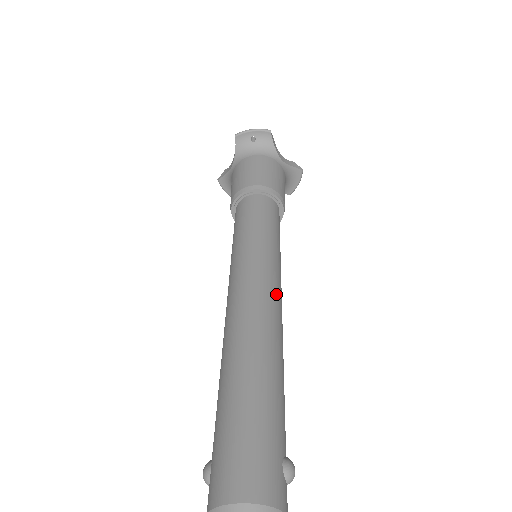
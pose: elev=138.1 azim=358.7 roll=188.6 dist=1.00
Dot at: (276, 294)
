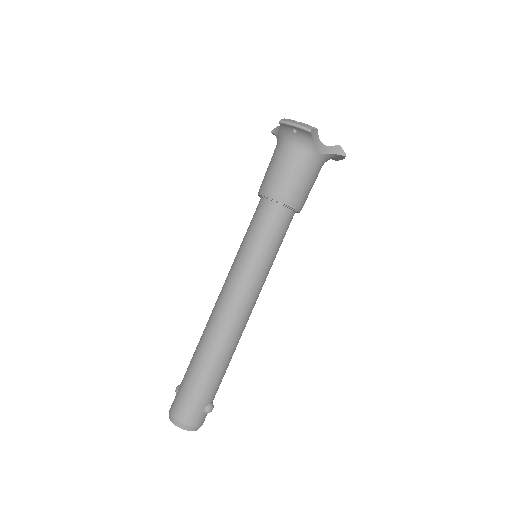
Dot at: (246, 308)
